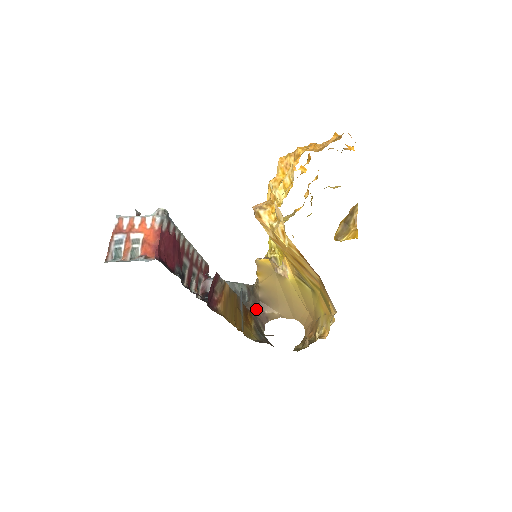
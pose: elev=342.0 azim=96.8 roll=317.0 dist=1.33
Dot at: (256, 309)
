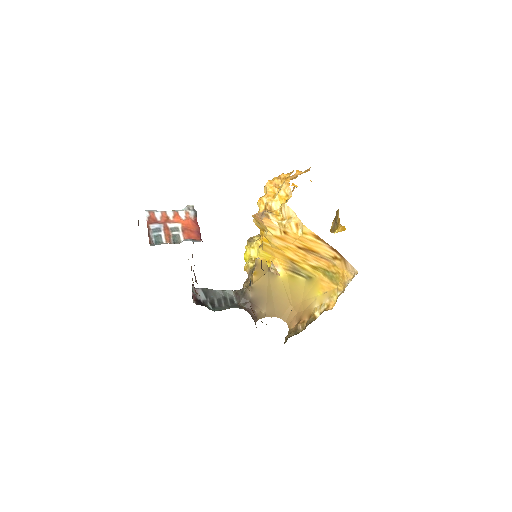
Dot at: (248, 309)
